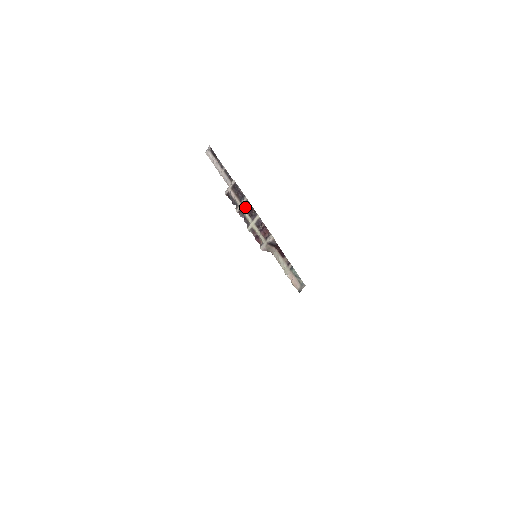
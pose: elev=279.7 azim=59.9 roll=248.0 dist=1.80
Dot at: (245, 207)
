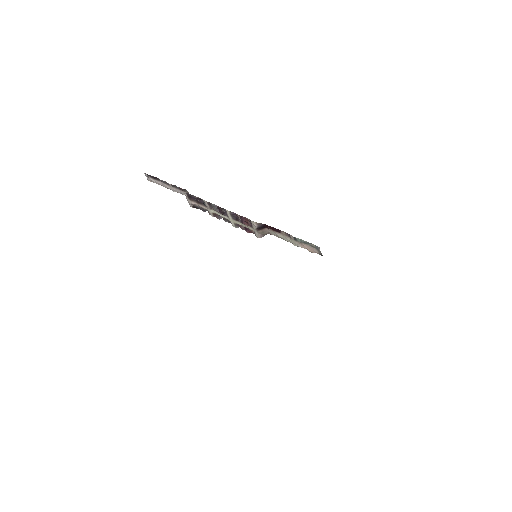
Dot at: (213, 209)
